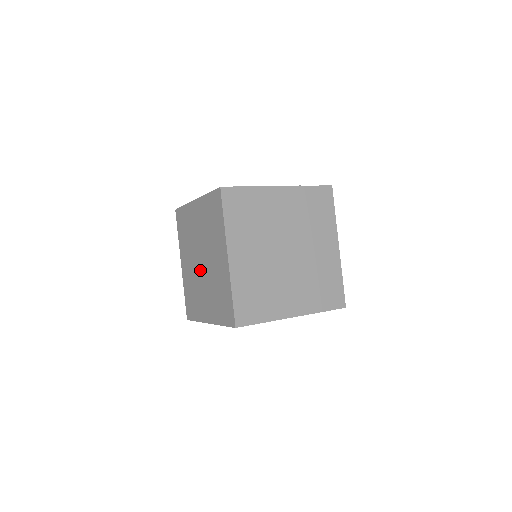
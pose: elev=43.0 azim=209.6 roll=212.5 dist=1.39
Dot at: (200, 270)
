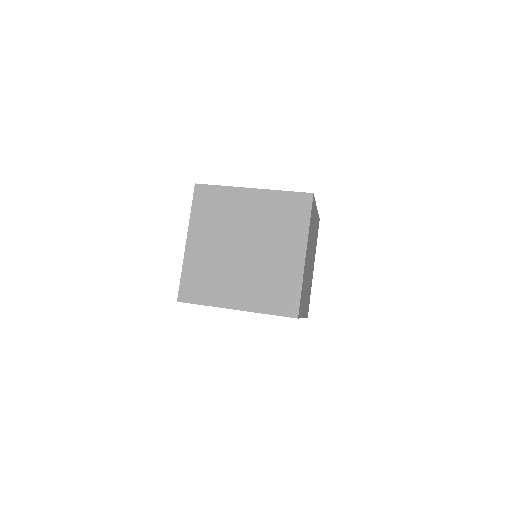
Dot at: occluded
